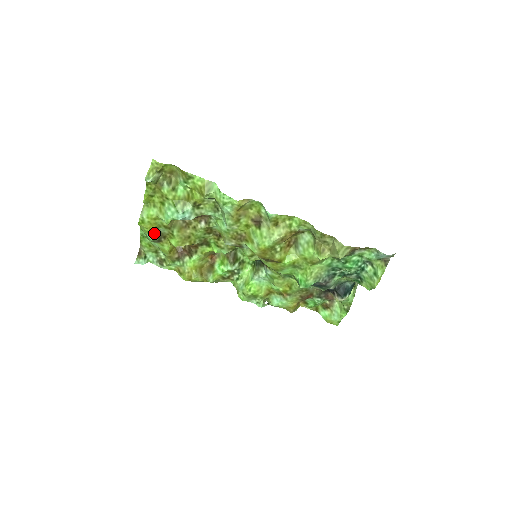
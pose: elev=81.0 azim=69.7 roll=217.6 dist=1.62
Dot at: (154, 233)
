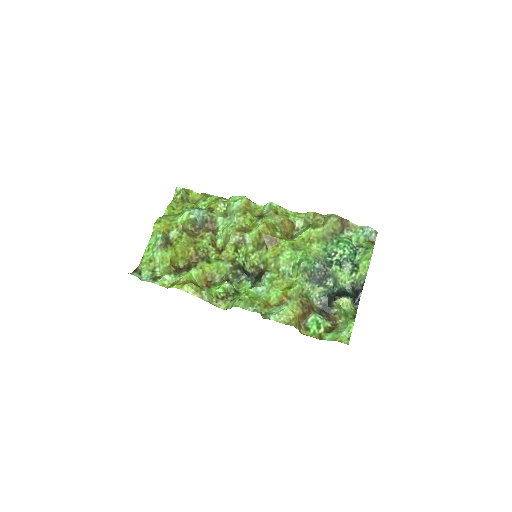
Dot at: (164, 235)
